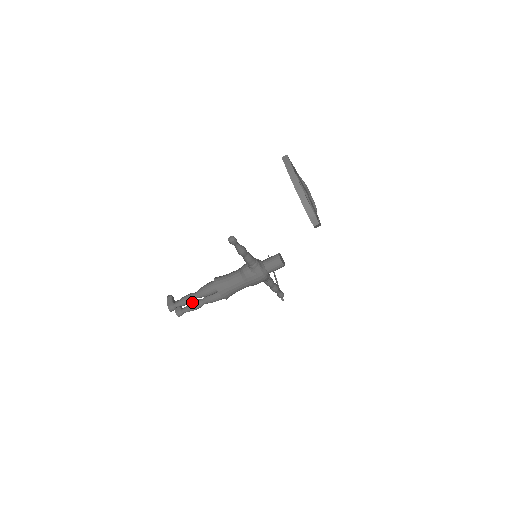
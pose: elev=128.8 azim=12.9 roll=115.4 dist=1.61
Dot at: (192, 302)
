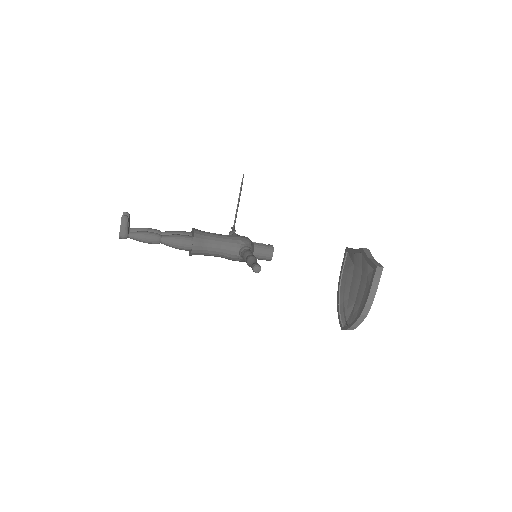
Dot at: occluded
